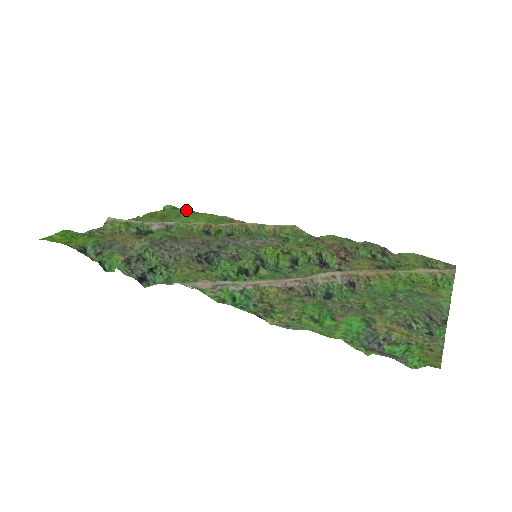
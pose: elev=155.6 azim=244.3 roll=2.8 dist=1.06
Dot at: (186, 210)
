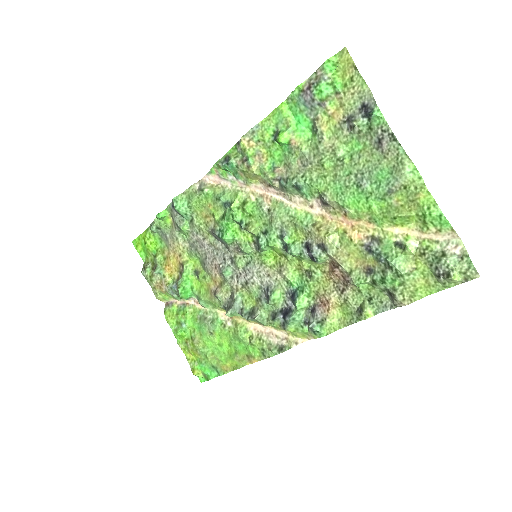
Dot at: (214, 372)
